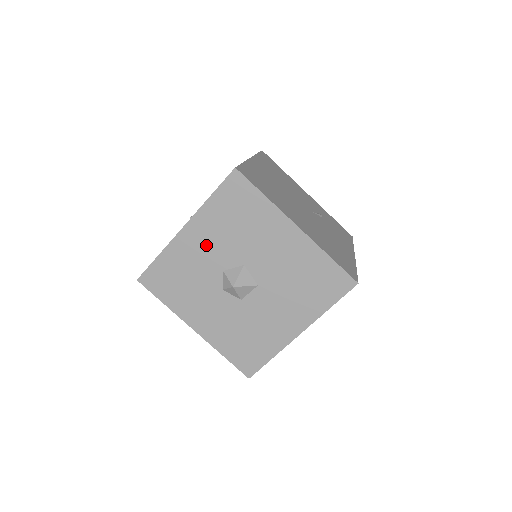
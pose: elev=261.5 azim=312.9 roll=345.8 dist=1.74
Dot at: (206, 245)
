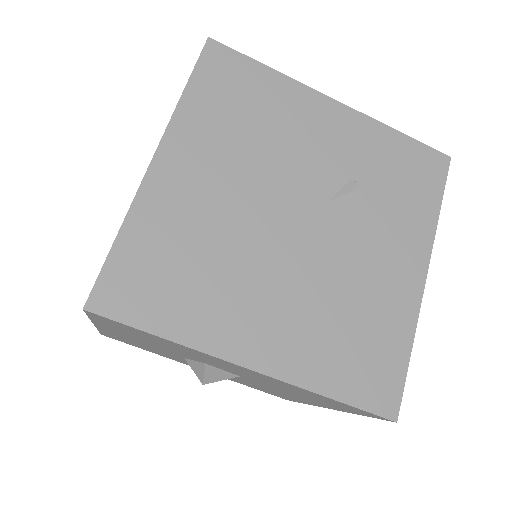
Dot at: (140, 341)
